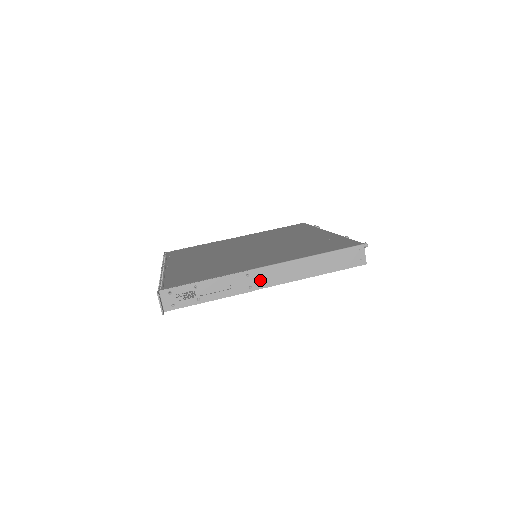
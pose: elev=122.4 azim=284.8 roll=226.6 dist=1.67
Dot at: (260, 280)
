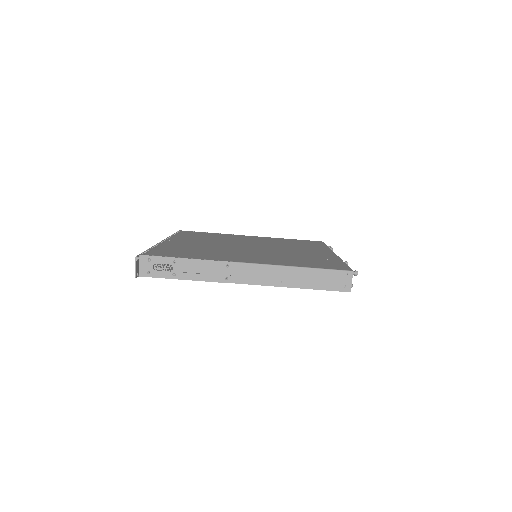
Dot at: (238, 275)
